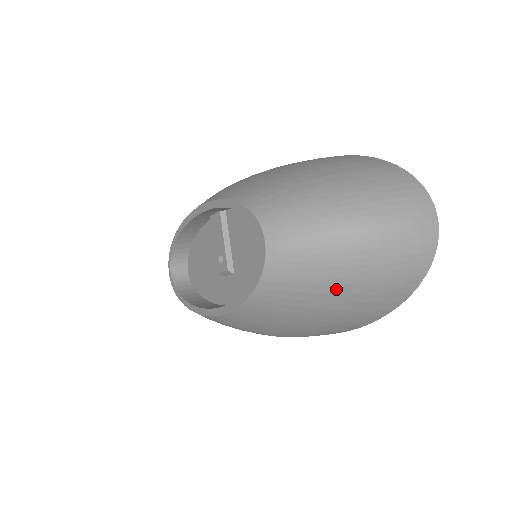
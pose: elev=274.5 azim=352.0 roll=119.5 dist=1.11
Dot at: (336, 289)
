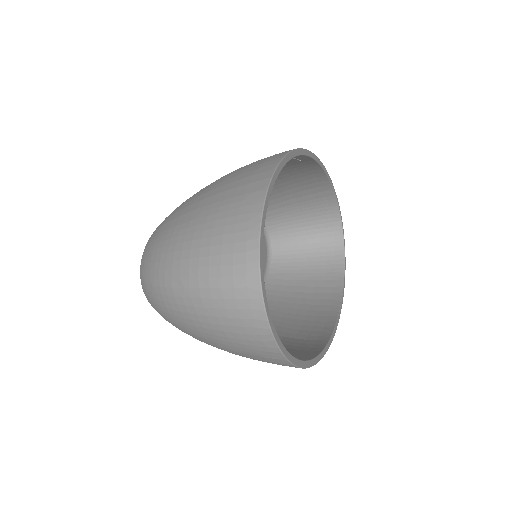
Dot at: (199, 338)
